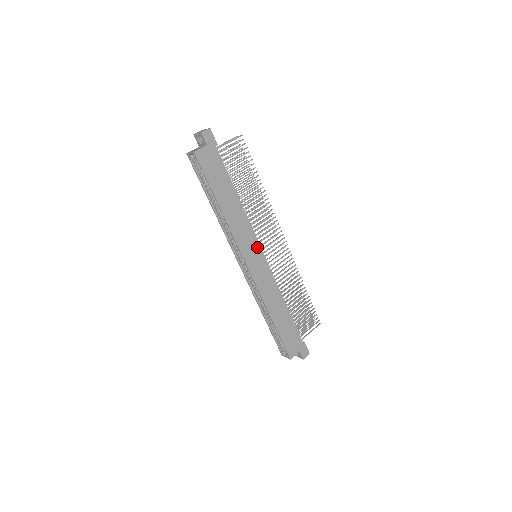
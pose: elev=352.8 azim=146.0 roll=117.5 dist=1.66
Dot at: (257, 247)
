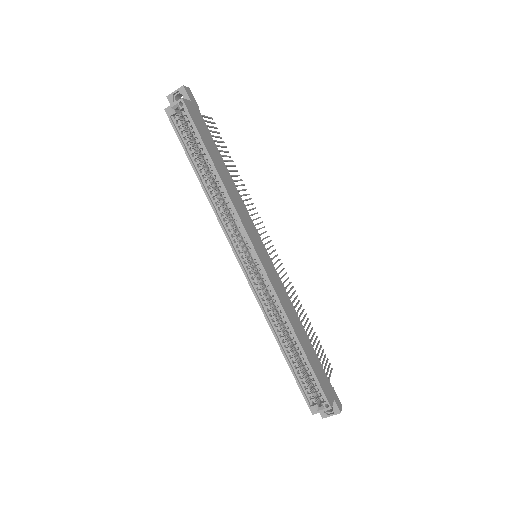
Dot at: (259, 239)
